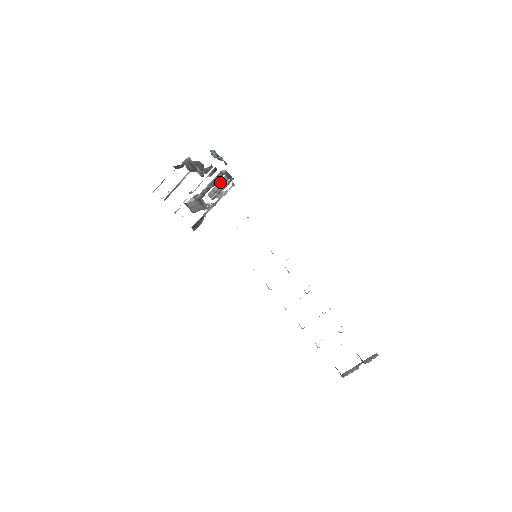
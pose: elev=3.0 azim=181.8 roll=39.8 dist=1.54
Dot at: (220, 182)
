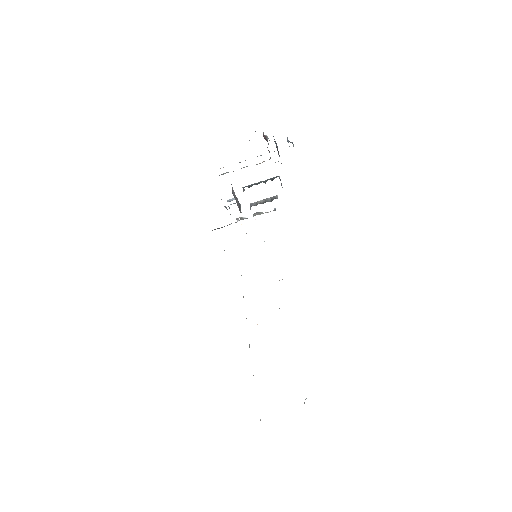
Dot at: occluded
